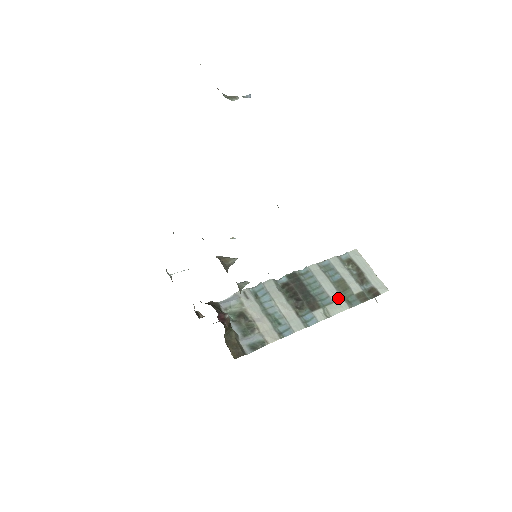
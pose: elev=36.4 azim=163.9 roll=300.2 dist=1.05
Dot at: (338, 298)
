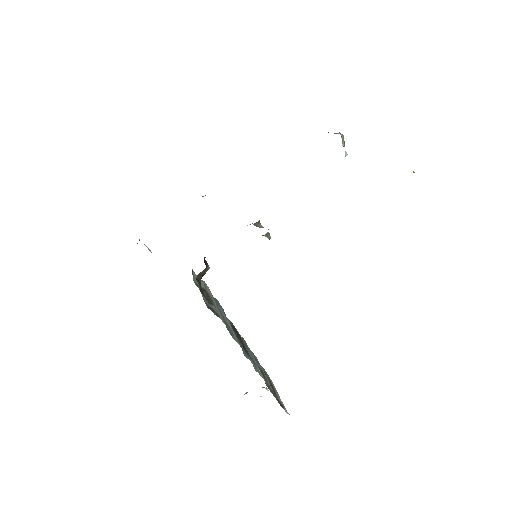
Dot at: (261, 373)
